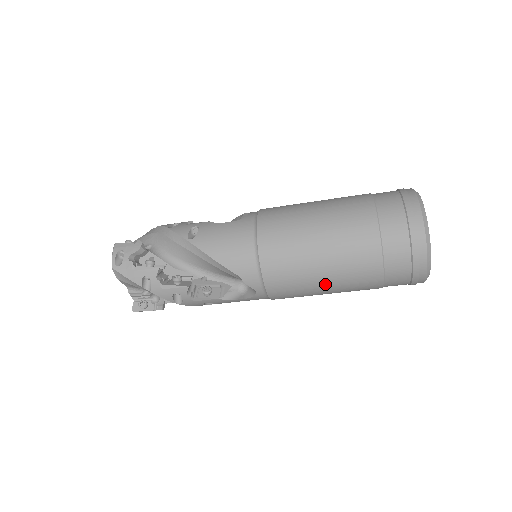
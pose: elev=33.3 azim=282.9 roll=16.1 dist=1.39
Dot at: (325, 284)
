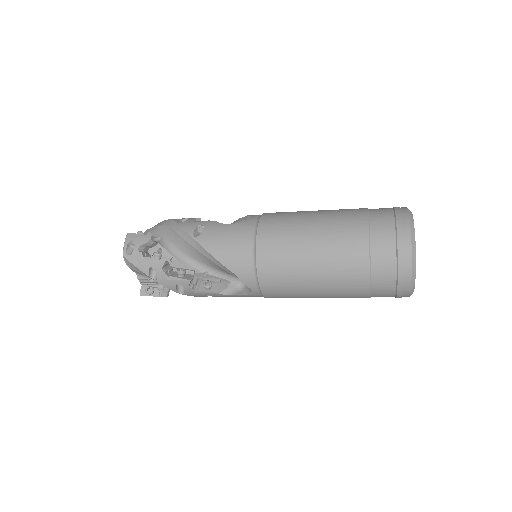
Dot at: (315, 290)
